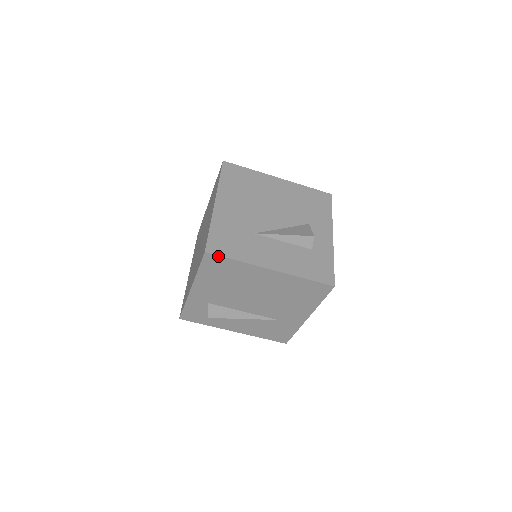
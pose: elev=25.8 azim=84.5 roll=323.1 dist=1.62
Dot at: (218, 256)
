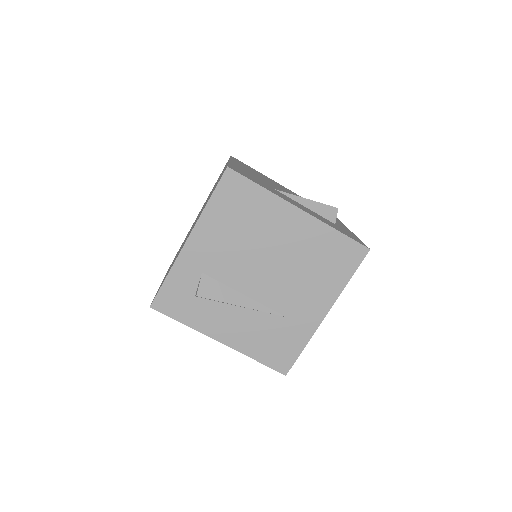
Dot at: (241, 176)
